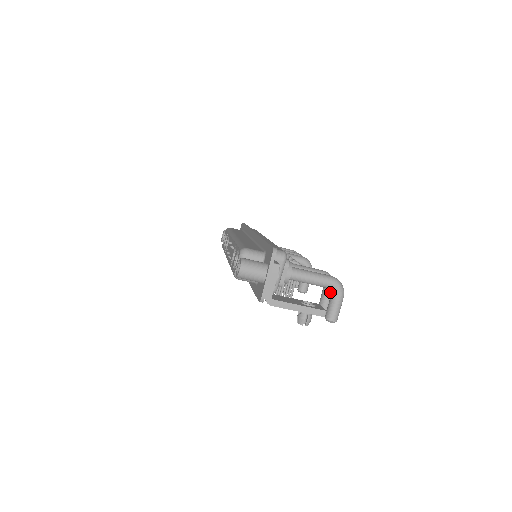
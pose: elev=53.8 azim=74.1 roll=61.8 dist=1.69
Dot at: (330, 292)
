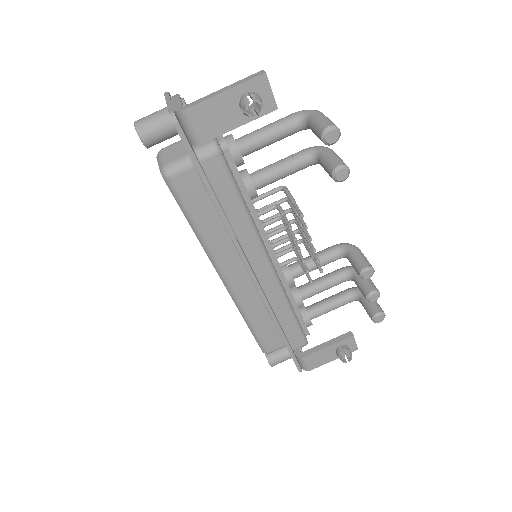
Dot at: (325, 152)
